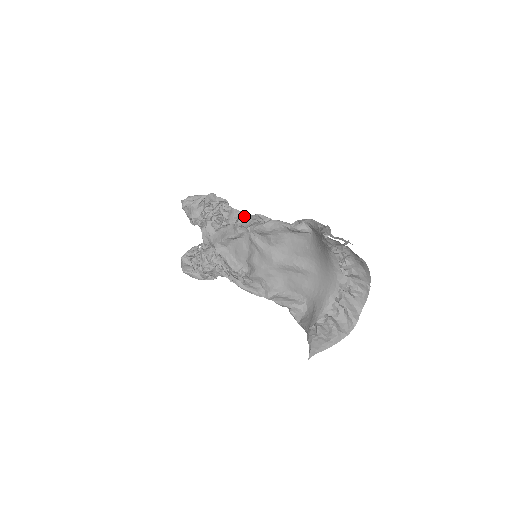
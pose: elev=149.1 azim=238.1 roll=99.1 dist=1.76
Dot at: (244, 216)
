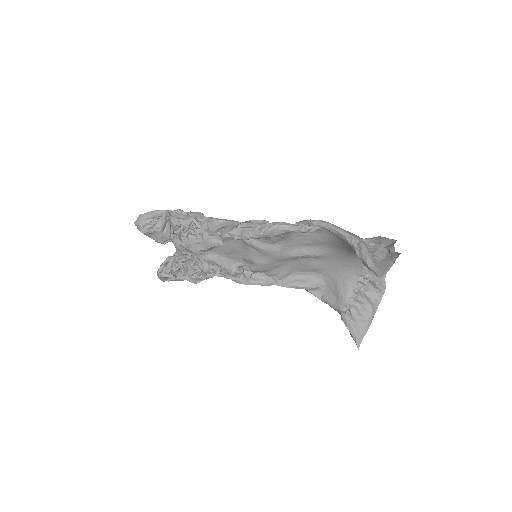
Dot at: (233, 228)
